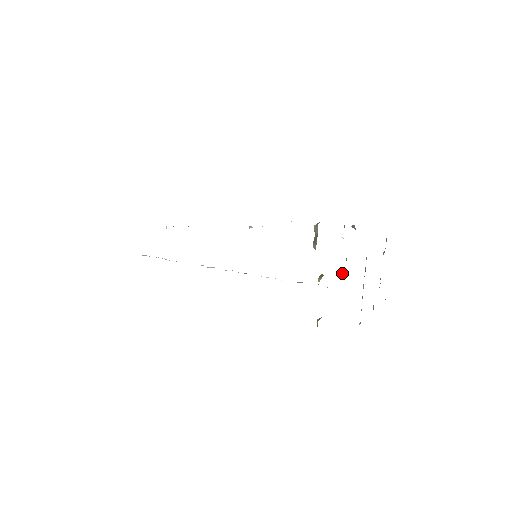
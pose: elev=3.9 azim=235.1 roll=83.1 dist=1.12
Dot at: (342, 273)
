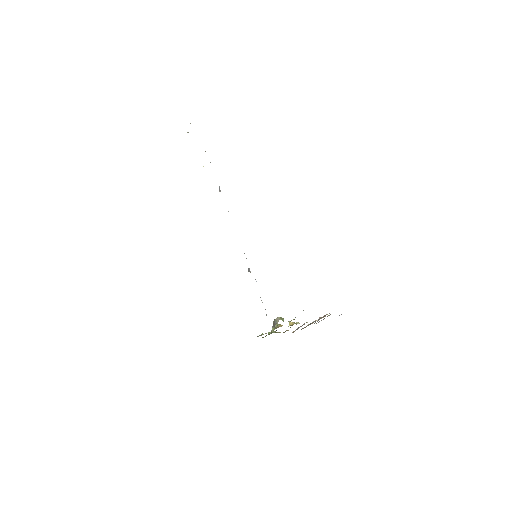
Dot at: (289, 324)
